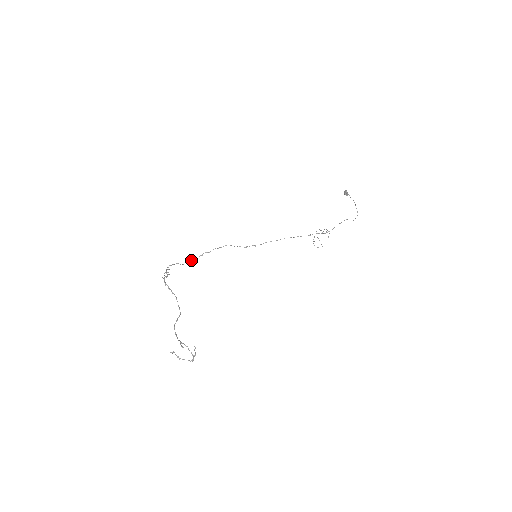
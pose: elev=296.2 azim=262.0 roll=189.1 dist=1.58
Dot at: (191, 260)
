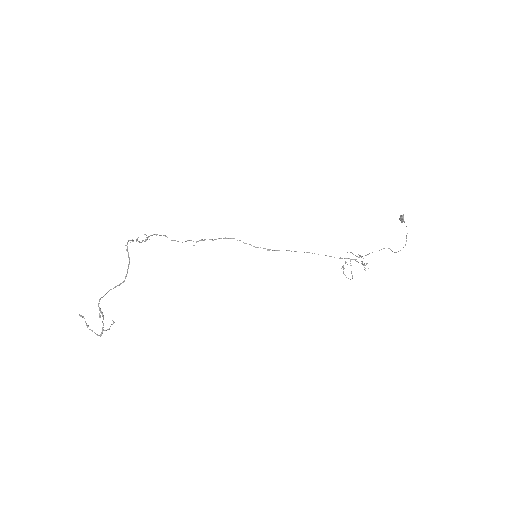
Dot at: occluded
